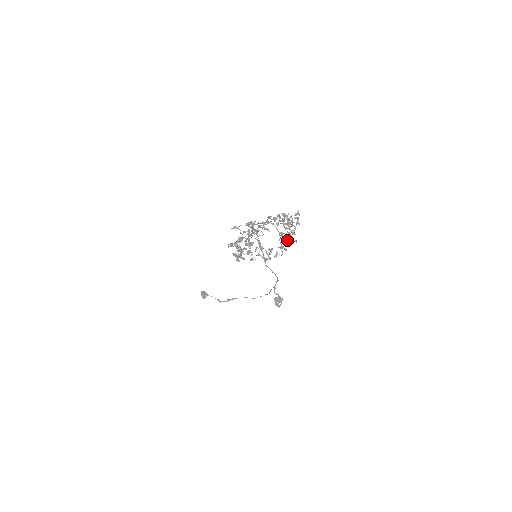
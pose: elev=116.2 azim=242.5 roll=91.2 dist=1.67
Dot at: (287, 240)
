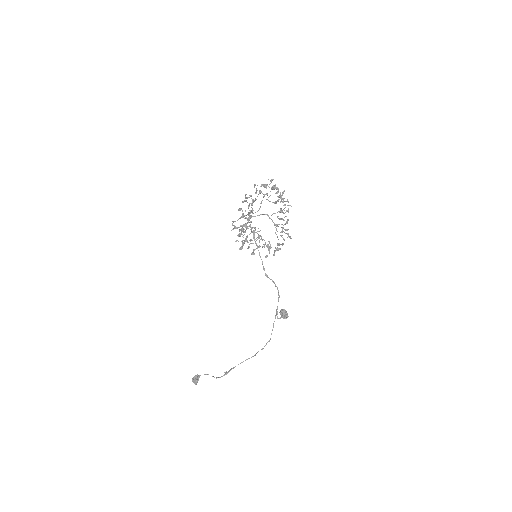
Dot at: (282, 237)
